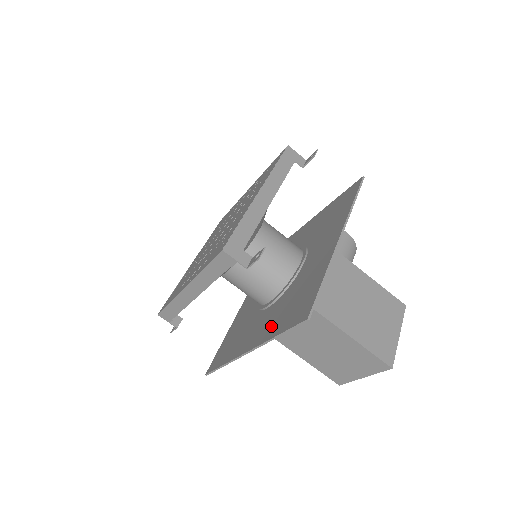
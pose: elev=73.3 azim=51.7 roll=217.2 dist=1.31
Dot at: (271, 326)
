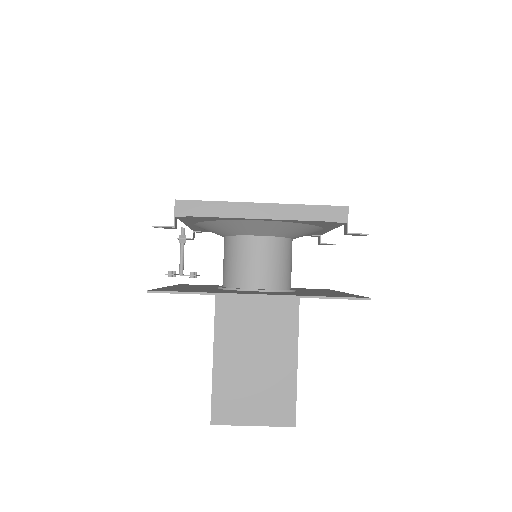
Dot at: (293, 294)
